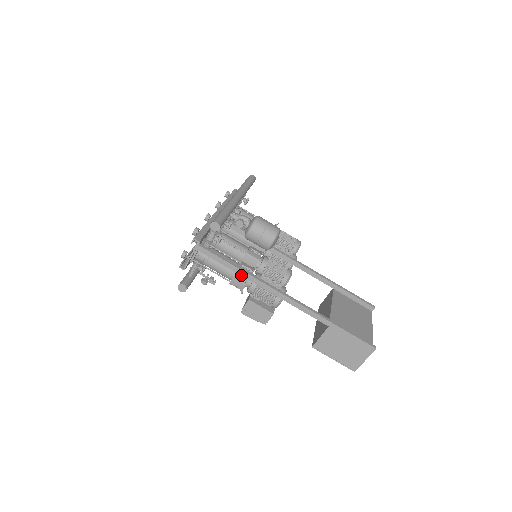
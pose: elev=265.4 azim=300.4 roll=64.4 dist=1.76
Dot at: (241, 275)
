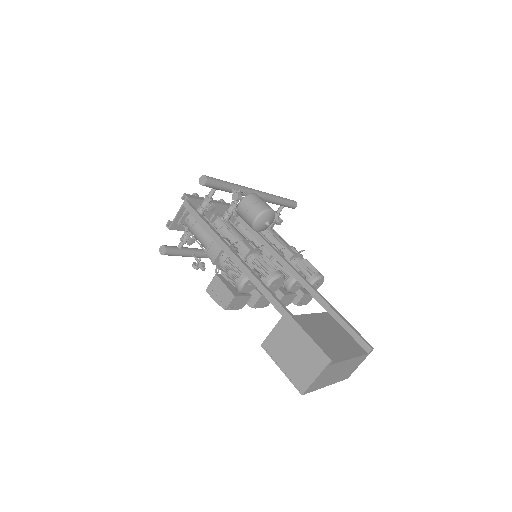
Dot at: (212, 237)
